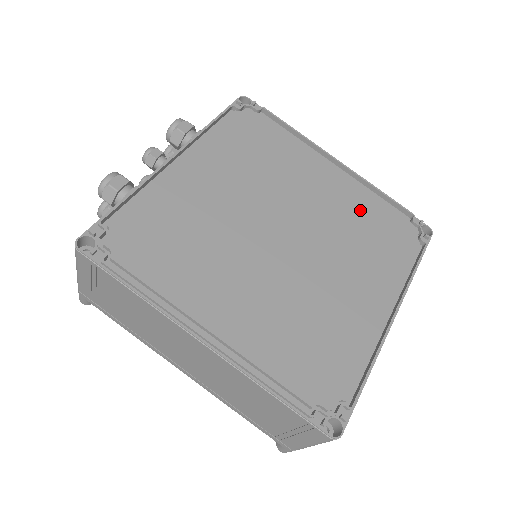
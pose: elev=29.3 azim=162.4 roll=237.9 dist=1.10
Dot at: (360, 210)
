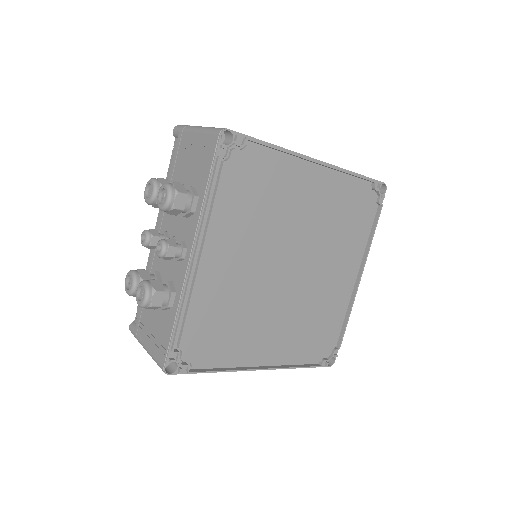
Dot at: (338, 206)
